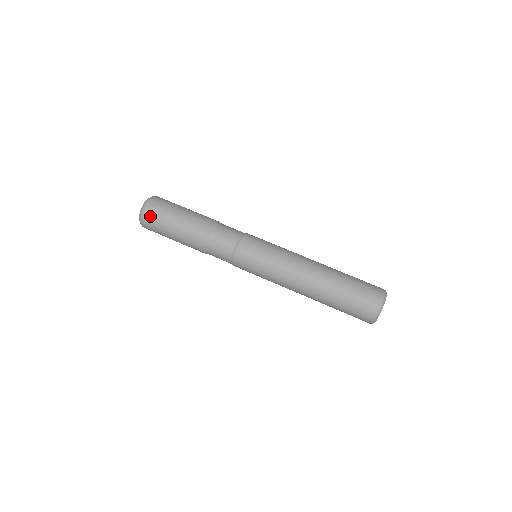
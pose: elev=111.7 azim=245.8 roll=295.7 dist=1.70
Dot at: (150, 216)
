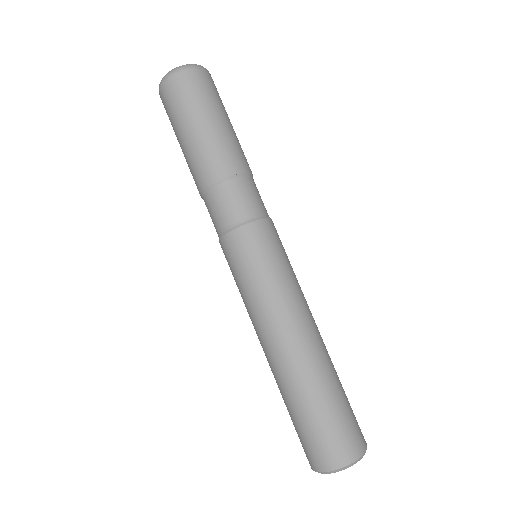
Dot at: (163, 103)
